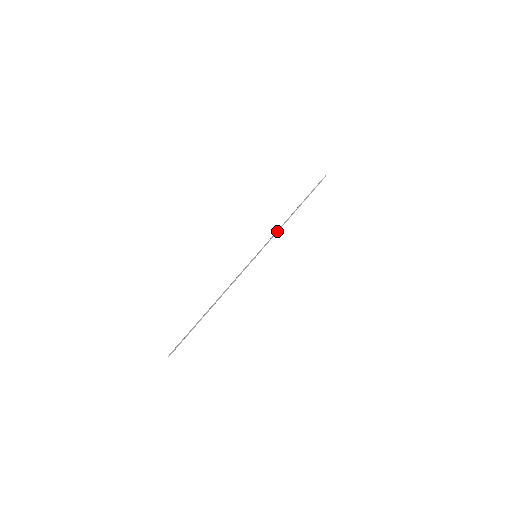
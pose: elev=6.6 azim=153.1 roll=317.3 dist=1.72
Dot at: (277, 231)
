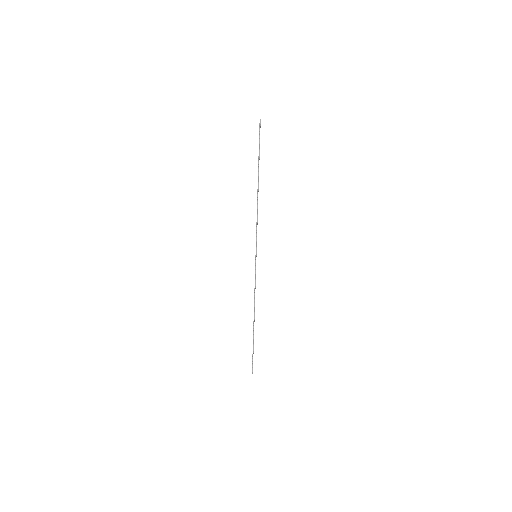
Dot at: (257, 220)
